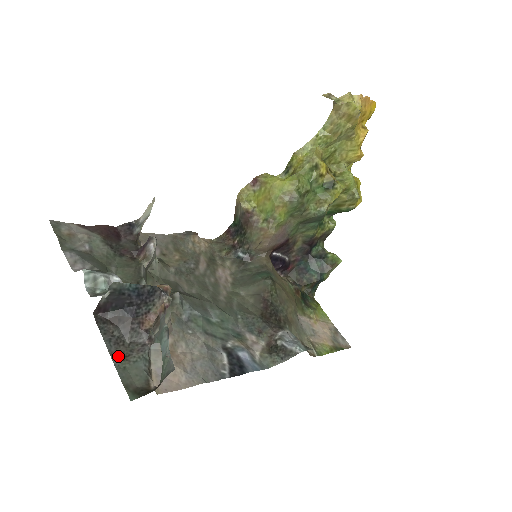
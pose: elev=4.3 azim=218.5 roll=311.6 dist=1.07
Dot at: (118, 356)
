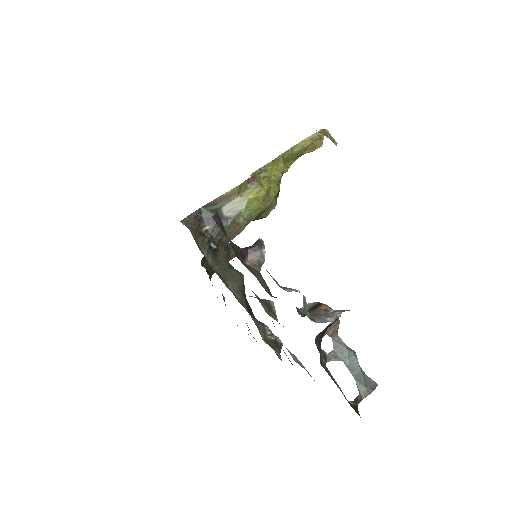
Dot at: occluded
